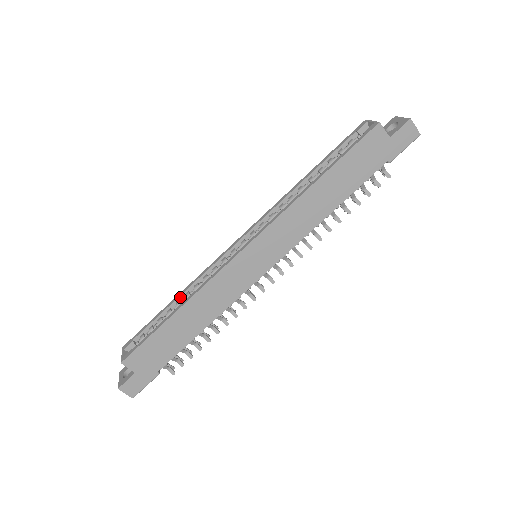
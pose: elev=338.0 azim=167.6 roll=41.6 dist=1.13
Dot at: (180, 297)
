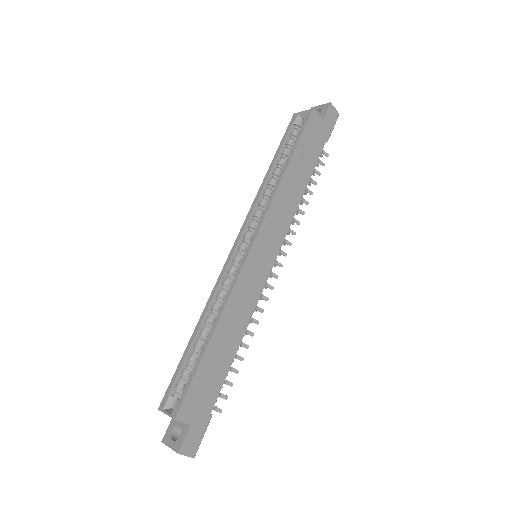
Dot at: (201, 325)
